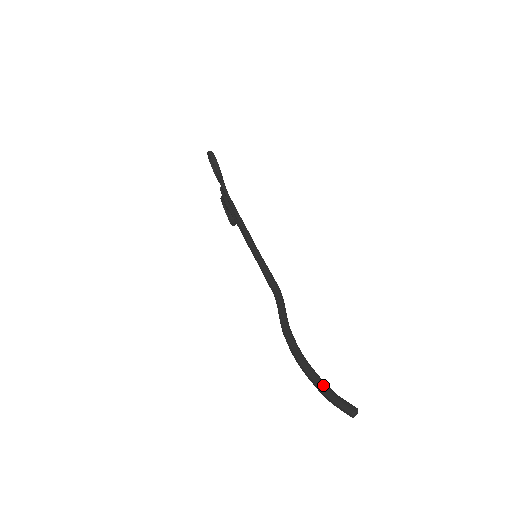
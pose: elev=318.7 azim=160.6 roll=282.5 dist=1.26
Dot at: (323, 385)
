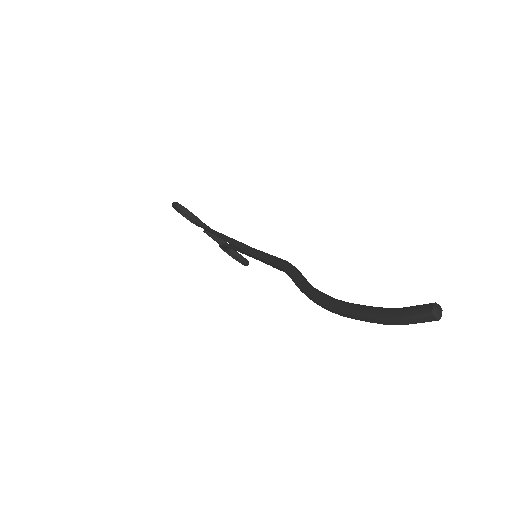
Dot at: (375, 310)
